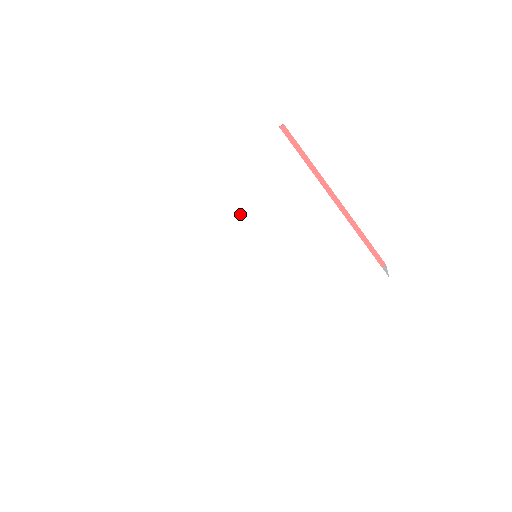
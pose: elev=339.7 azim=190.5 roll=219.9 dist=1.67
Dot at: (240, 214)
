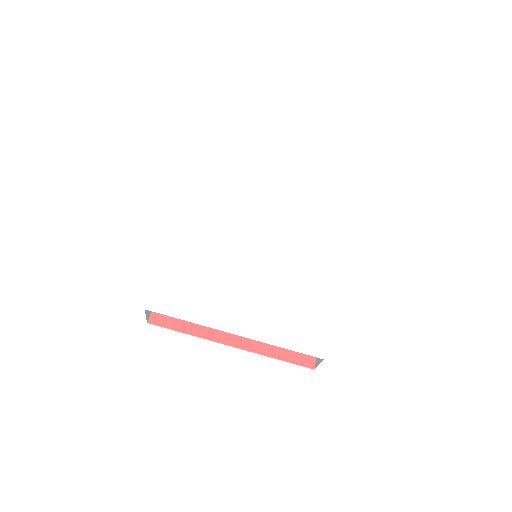
Dot at: (222, 221)
